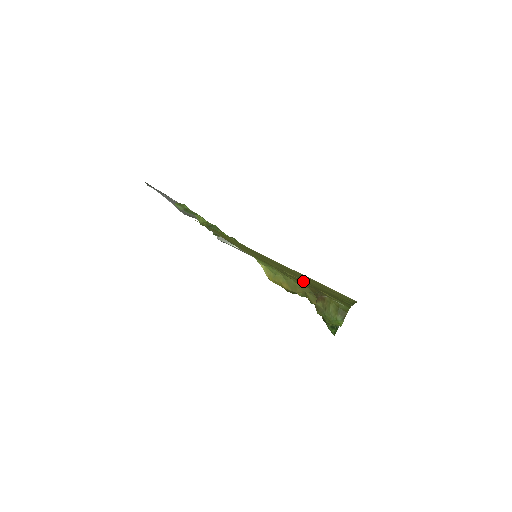
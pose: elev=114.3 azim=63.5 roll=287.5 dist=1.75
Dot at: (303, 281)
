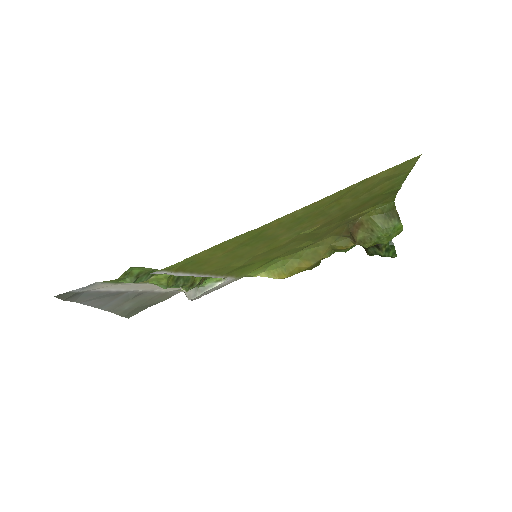
Dot at: (327, 226)
